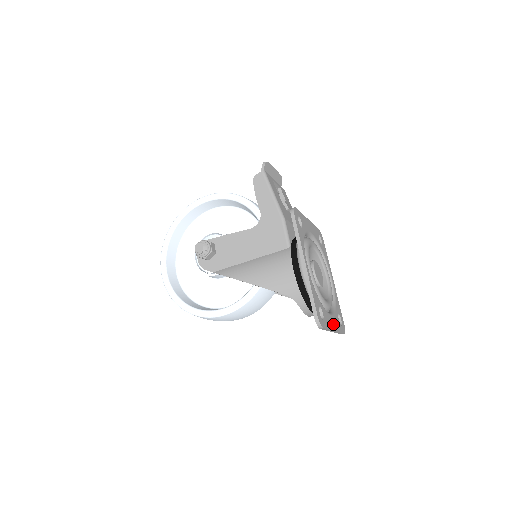
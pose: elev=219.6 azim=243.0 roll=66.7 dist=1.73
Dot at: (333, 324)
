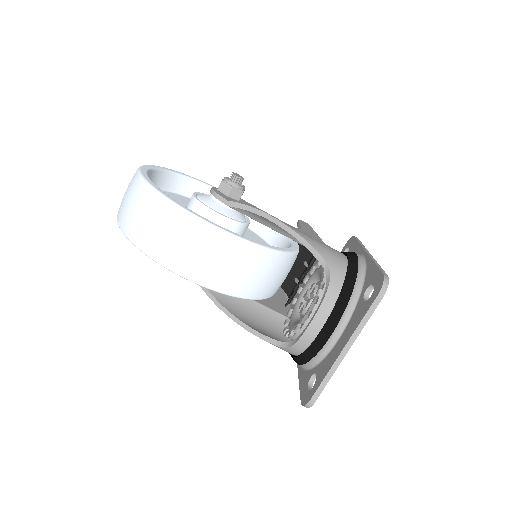
Dot at: occluded
